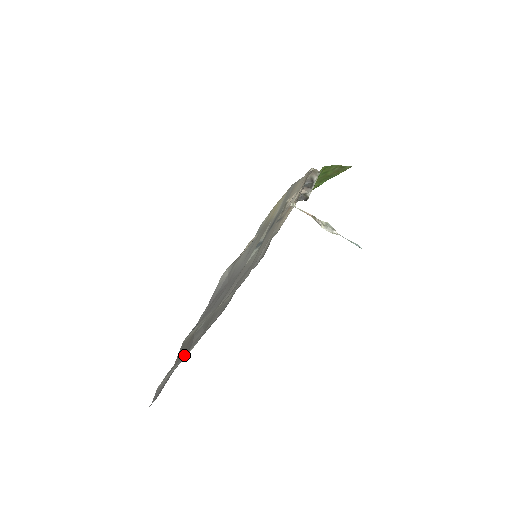
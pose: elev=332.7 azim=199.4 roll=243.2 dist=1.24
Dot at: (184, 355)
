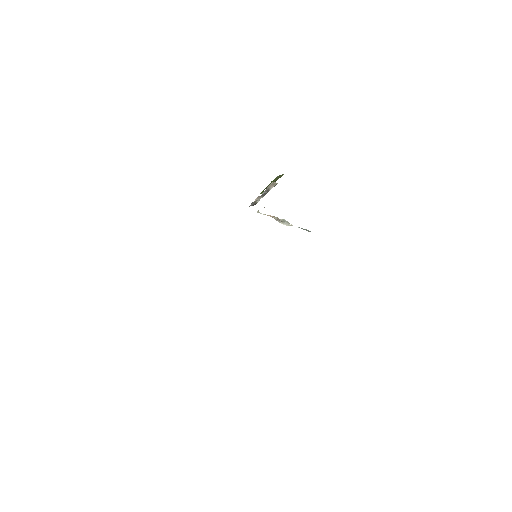
Dot at: occluded
